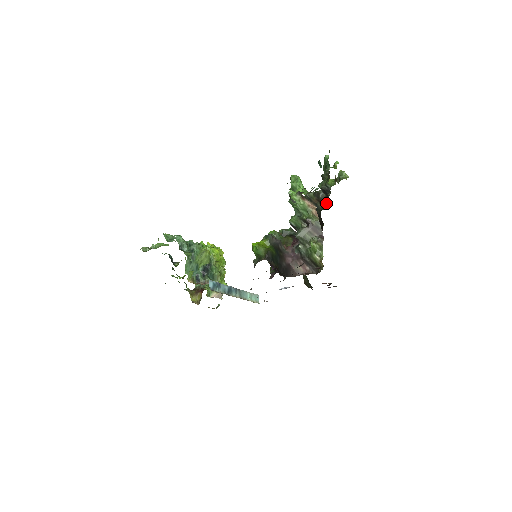
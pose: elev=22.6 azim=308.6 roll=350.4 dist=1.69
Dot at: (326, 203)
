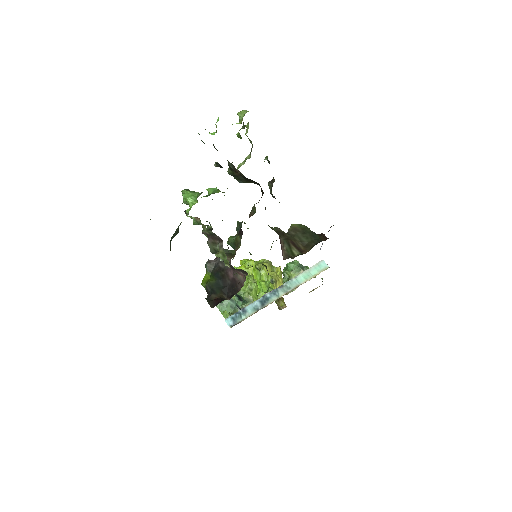
Dot at: occluded
